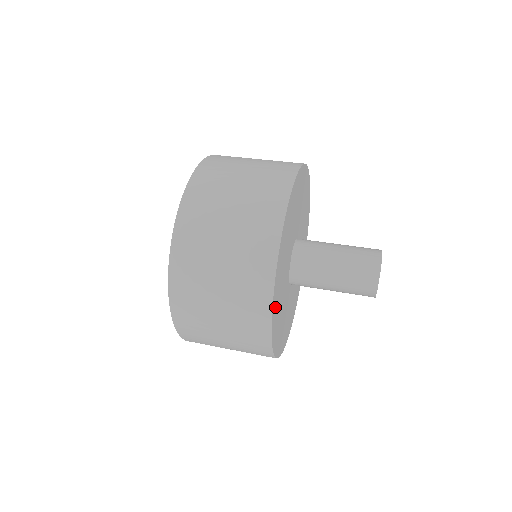
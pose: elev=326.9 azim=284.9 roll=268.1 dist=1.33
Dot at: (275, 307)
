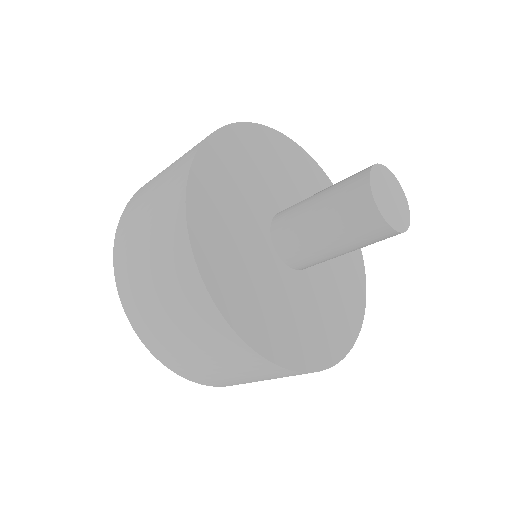
Dot at: (239, 140)
